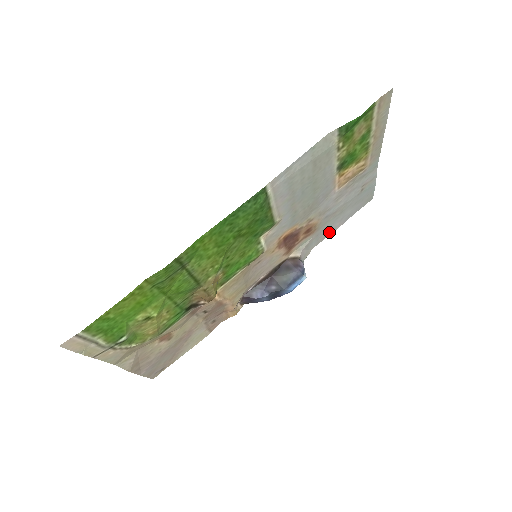
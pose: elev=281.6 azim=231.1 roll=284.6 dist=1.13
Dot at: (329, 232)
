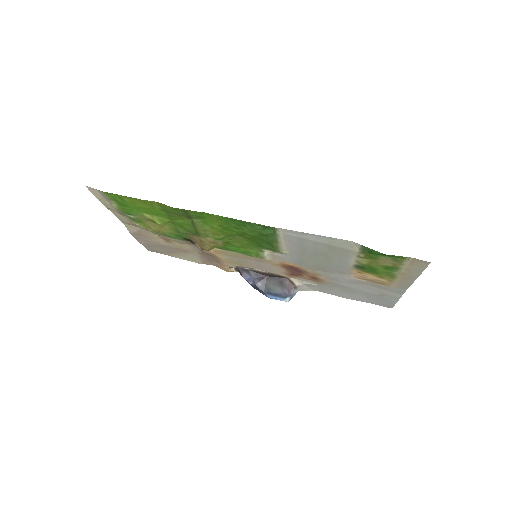
Dot at: (336, 294)
